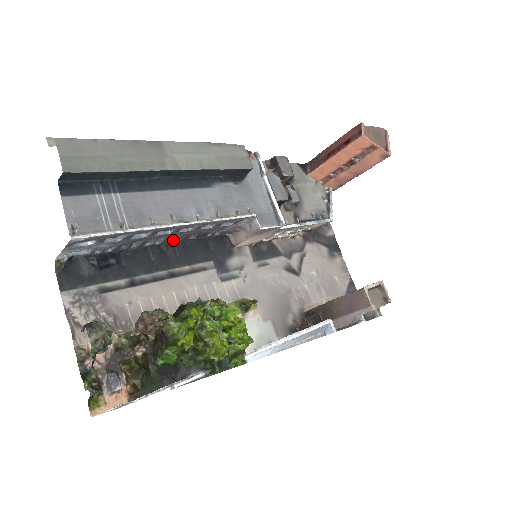
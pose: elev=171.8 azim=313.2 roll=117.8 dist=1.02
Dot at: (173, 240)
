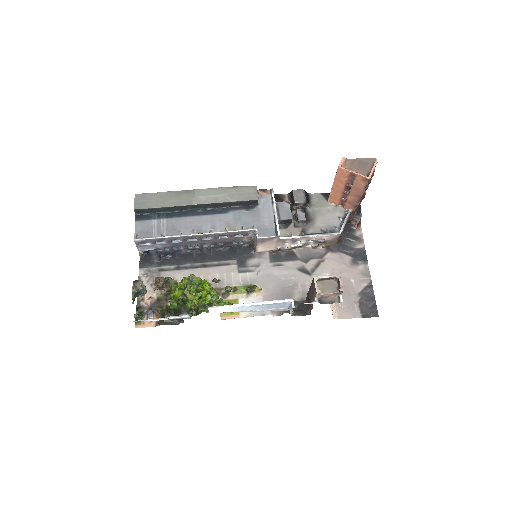
Dot at: (208, 246)
